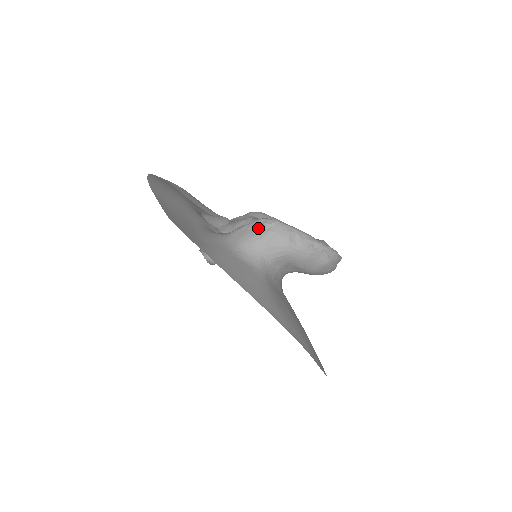
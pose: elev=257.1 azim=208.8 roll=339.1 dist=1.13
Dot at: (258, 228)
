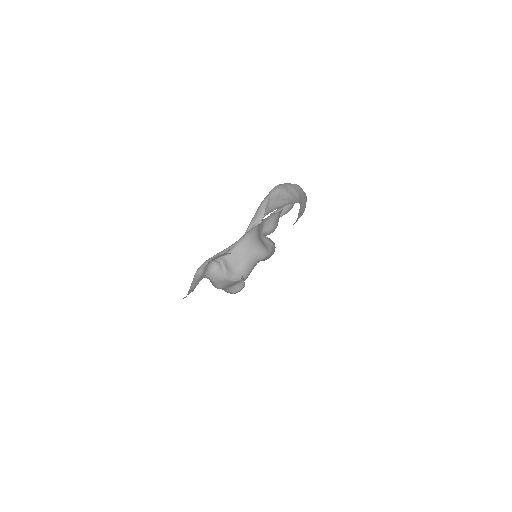
Dot at: (277, 194)
